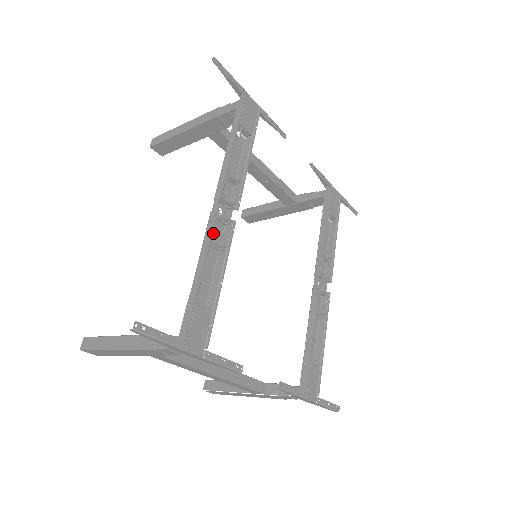
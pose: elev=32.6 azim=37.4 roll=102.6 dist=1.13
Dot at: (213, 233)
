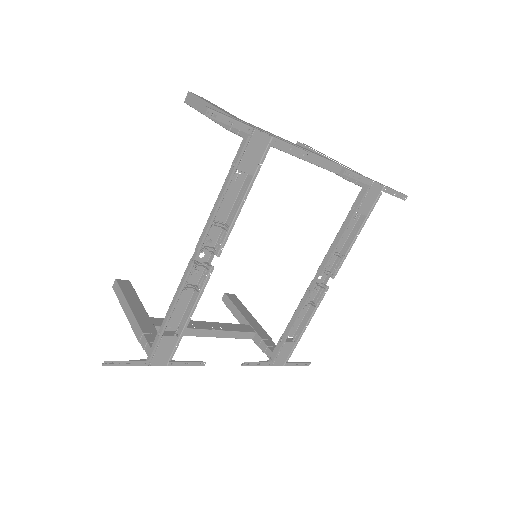
Dot at: (186, 284)
